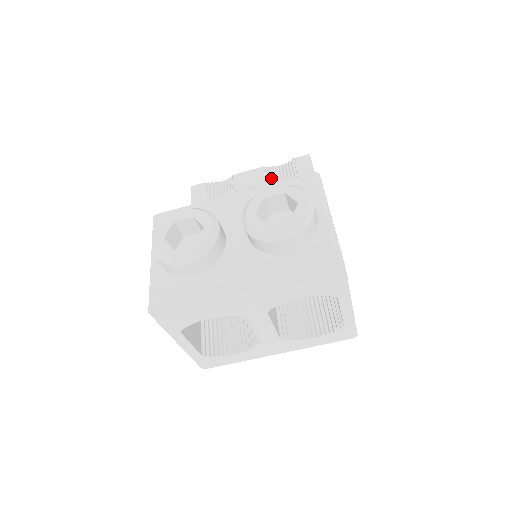
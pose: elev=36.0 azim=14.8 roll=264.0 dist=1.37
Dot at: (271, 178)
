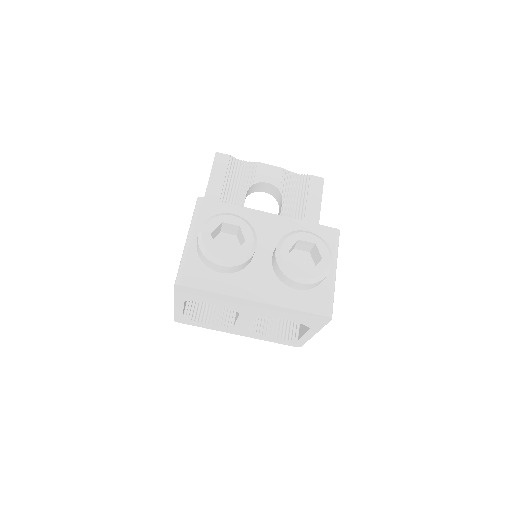
Dot at: (286, 183)
